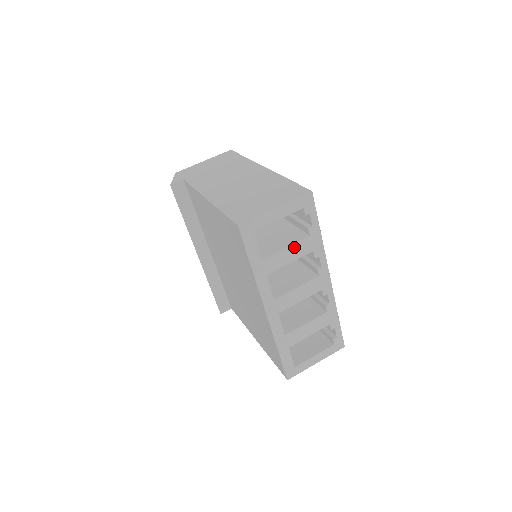
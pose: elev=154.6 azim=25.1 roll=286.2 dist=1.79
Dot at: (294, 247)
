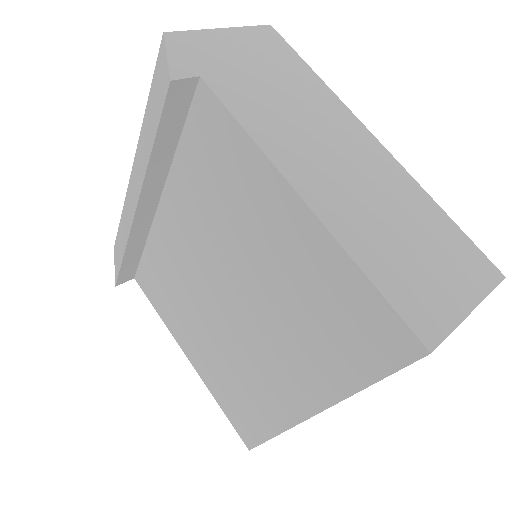
Dot at: occluded
